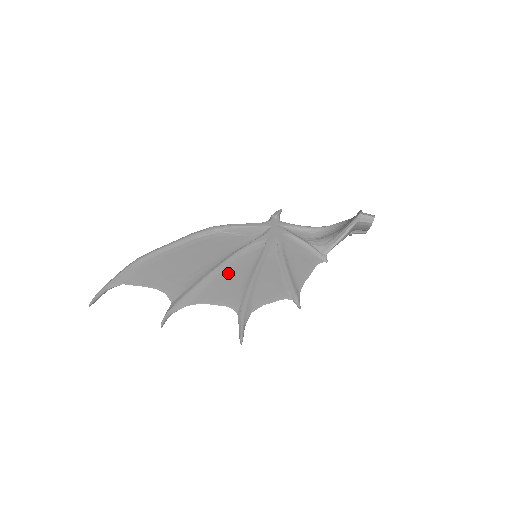
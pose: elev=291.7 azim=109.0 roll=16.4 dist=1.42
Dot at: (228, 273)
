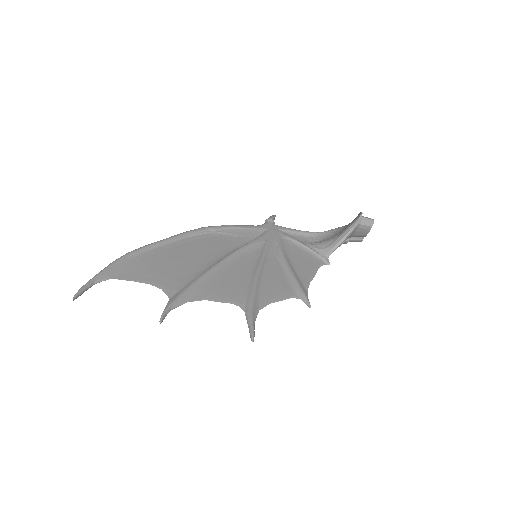
Dot at: (229, 271)
